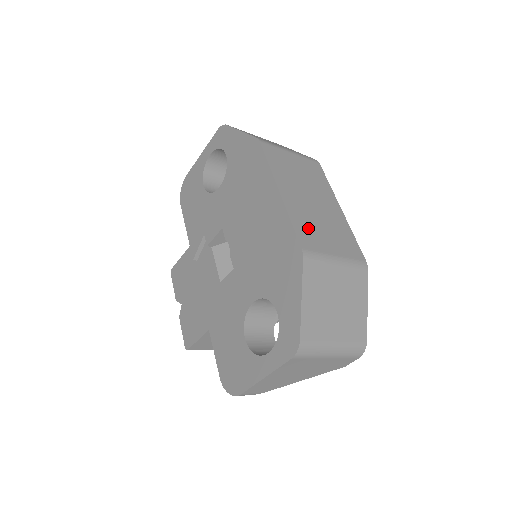
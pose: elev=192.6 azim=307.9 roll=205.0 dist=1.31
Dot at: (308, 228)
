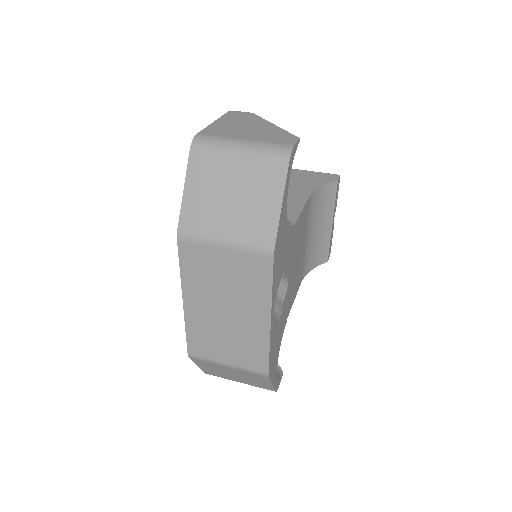
Dot at: (204, 338)
